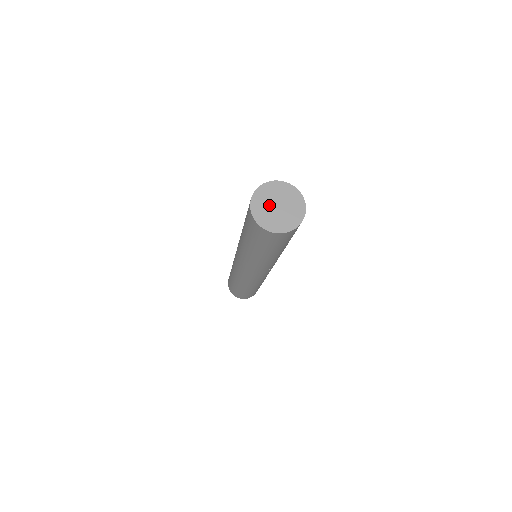
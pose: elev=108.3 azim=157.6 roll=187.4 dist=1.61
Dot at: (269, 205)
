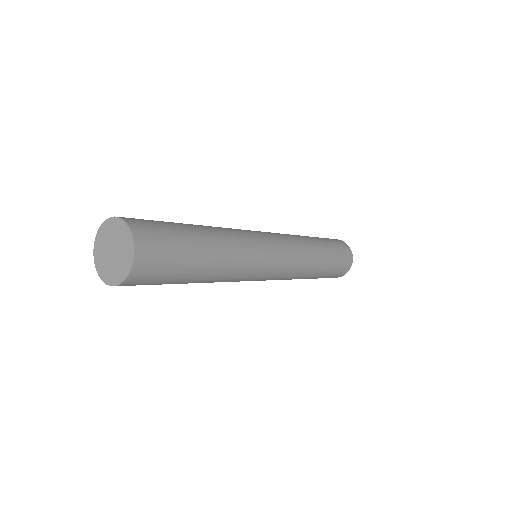
Dot at: (106, 249)
